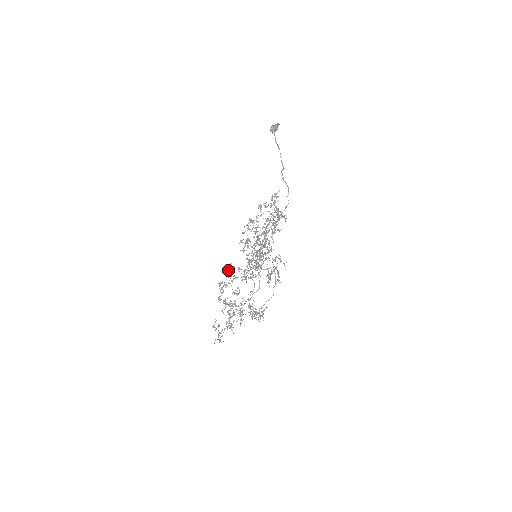
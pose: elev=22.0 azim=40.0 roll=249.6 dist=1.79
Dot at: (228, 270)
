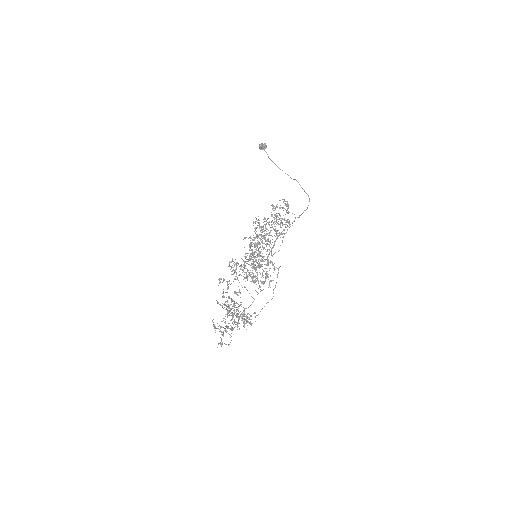
Dot at: (234, 265)
